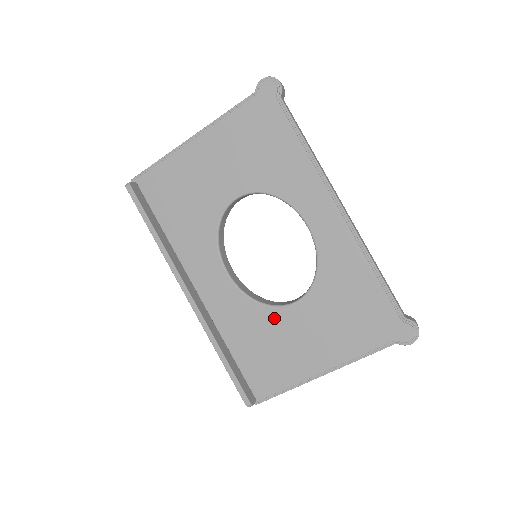
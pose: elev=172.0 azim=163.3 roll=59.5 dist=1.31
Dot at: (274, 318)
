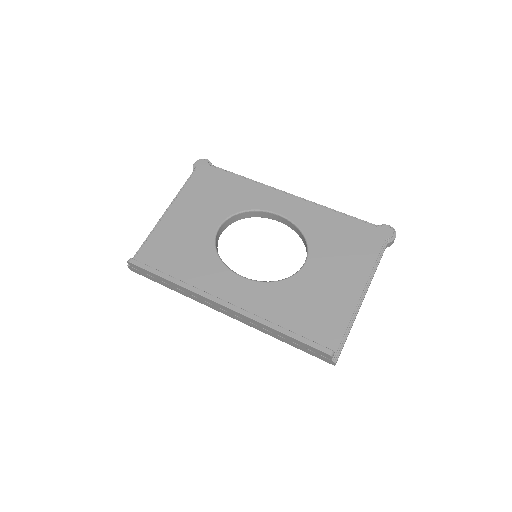
Dot at: (299, 283)
